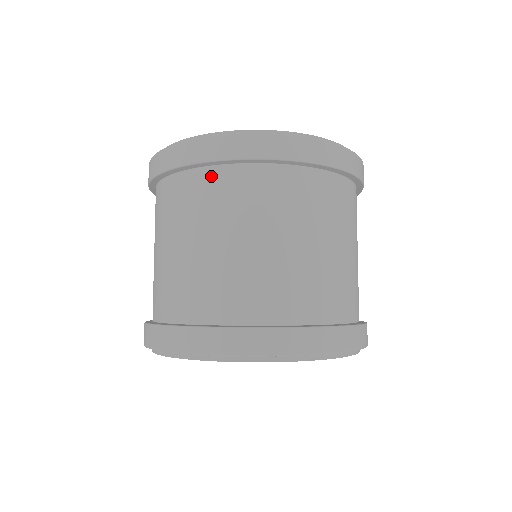
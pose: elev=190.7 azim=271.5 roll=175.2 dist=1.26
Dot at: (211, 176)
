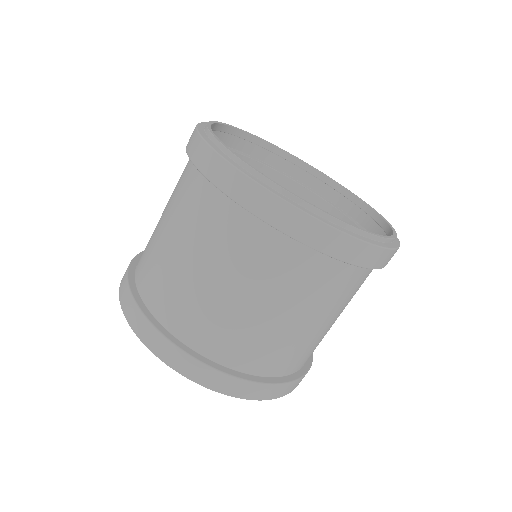
Dot at: (339, 269)
